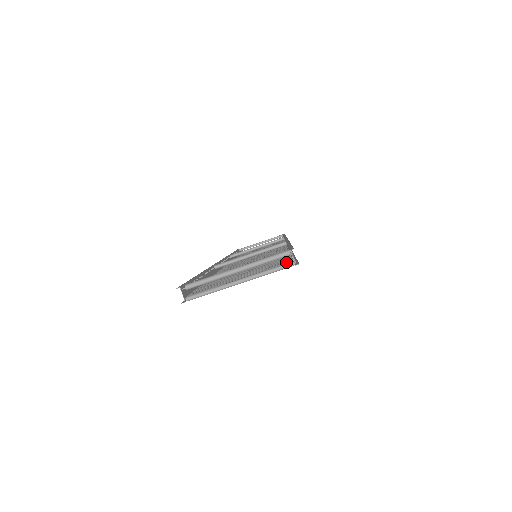
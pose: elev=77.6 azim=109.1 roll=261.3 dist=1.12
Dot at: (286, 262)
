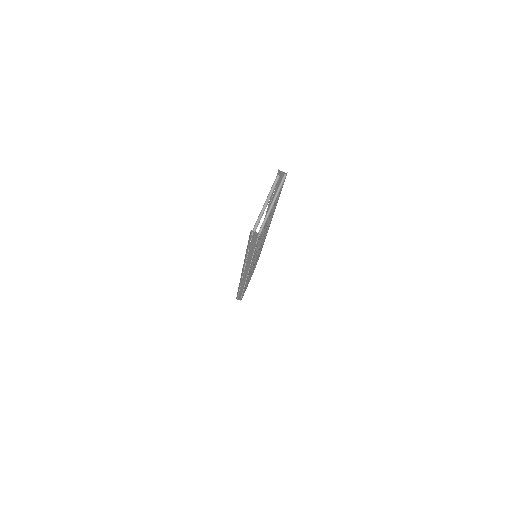
Dot at: (281, 180)
